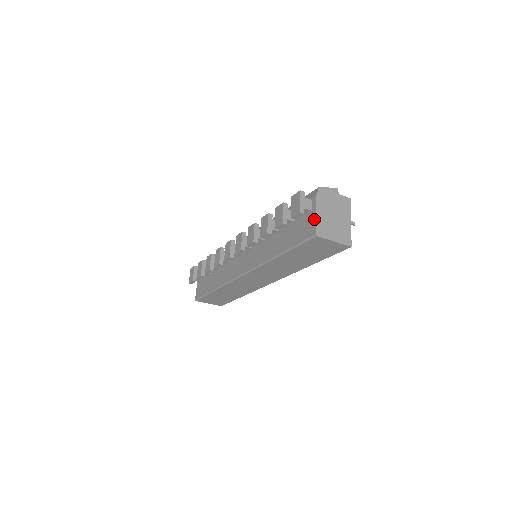
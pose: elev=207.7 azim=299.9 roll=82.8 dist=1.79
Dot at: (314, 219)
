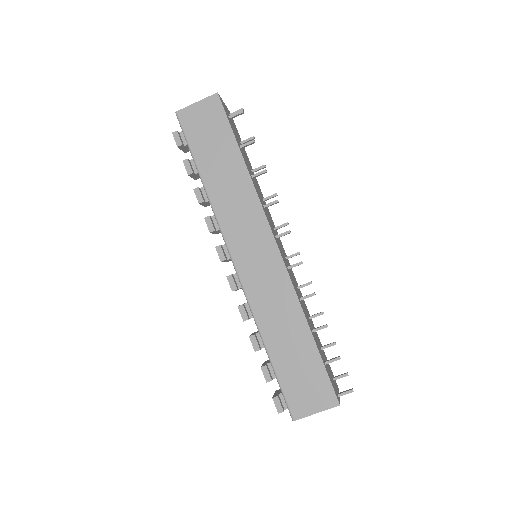
Dot at: occluded
